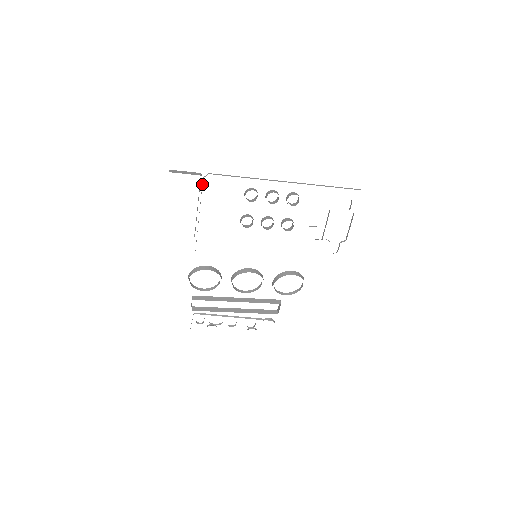
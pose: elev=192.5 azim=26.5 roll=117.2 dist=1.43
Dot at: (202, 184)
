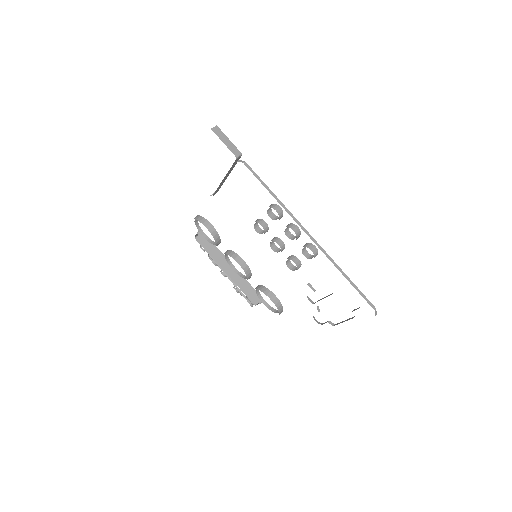
Dot at: occluded
